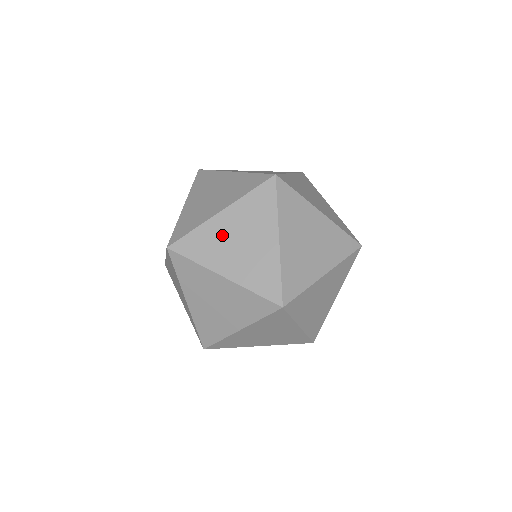
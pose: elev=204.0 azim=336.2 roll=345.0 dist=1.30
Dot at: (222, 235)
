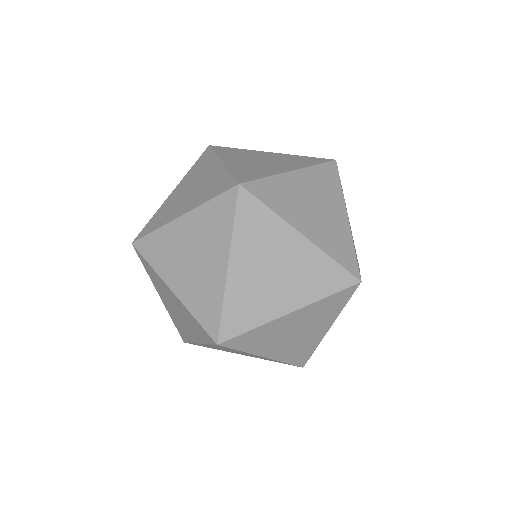
Dot at: (281, 331)
